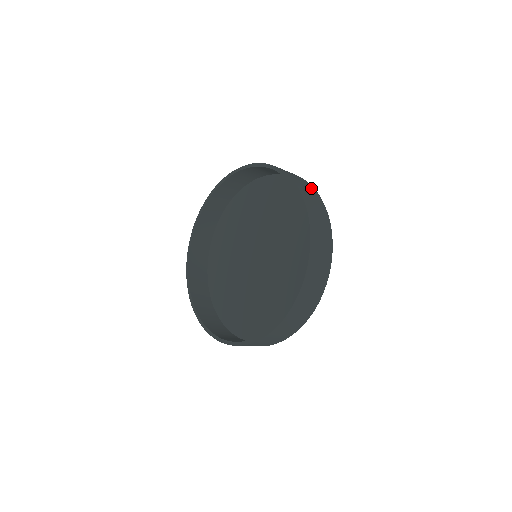
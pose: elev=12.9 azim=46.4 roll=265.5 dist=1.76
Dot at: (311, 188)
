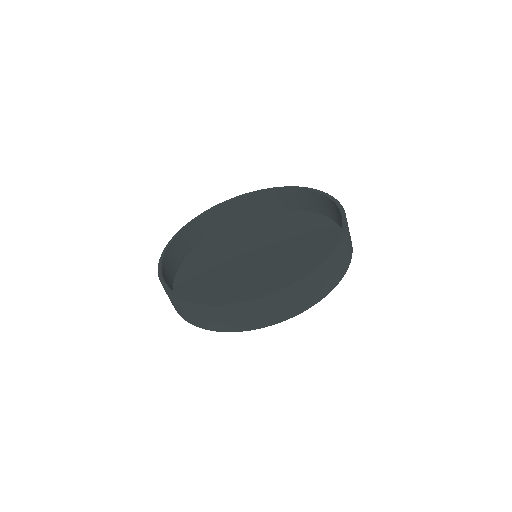
Dot at: (276, 207)
